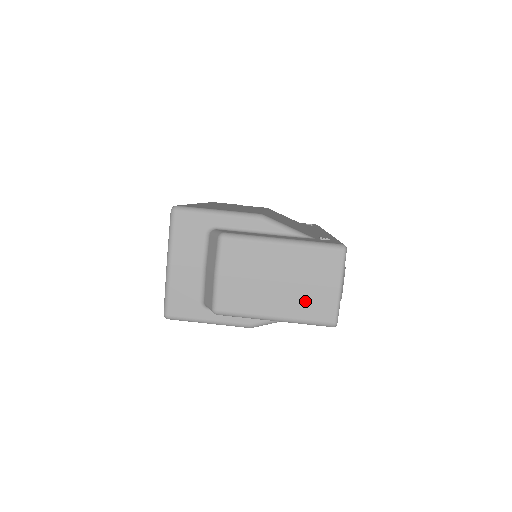
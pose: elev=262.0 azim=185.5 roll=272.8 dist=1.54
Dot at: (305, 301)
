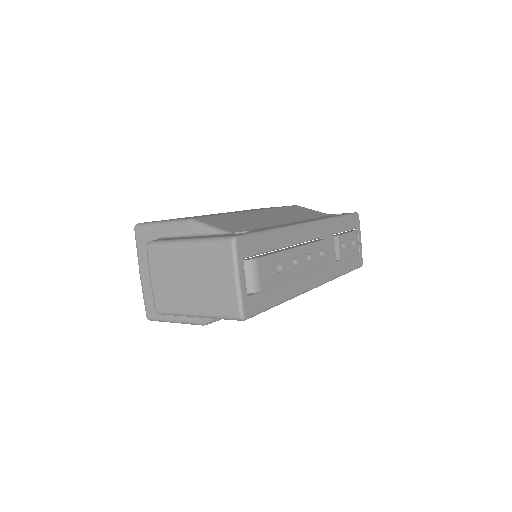
Dot at: (212, 296)
